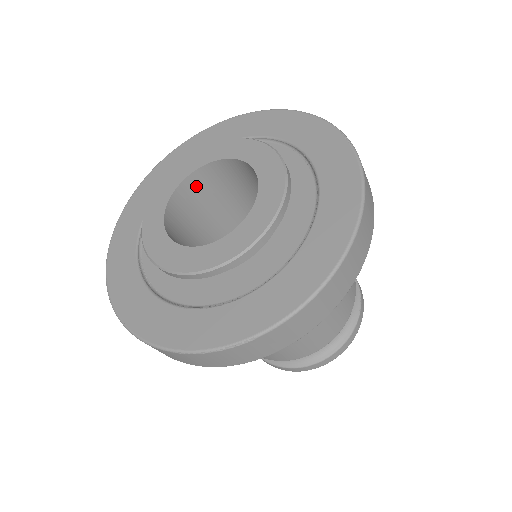
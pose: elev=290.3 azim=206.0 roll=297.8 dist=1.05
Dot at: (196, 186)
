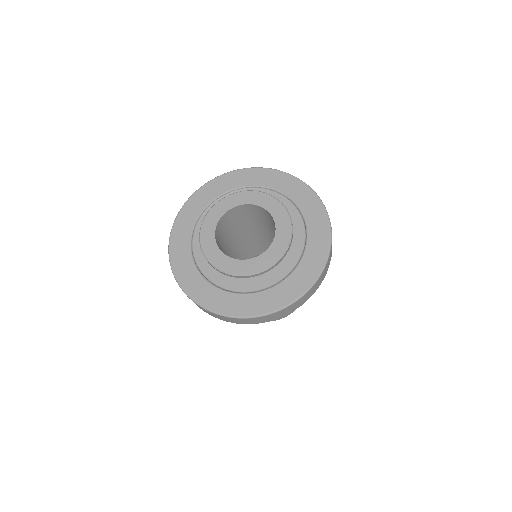
Dot at: (251, 209)
